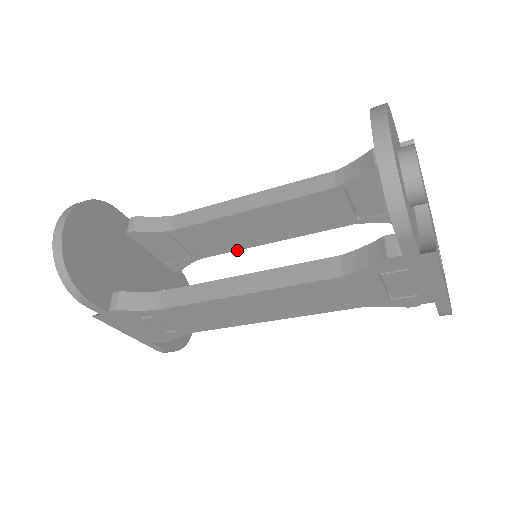
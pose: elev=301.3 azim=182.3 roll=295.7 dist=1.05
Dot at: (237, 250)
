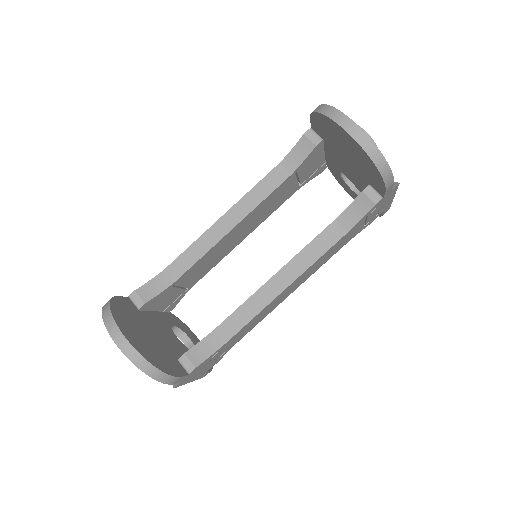
Dot at: (219, 261)
